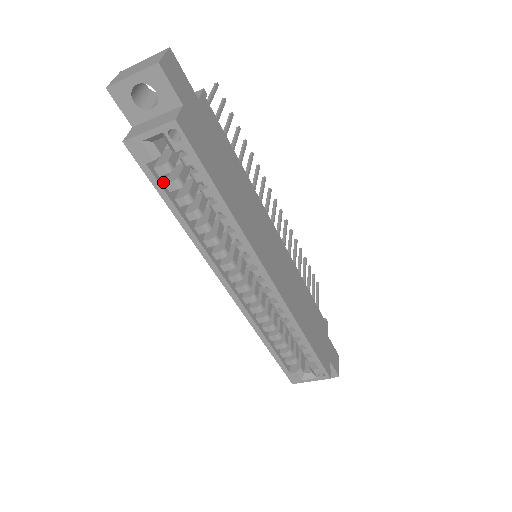
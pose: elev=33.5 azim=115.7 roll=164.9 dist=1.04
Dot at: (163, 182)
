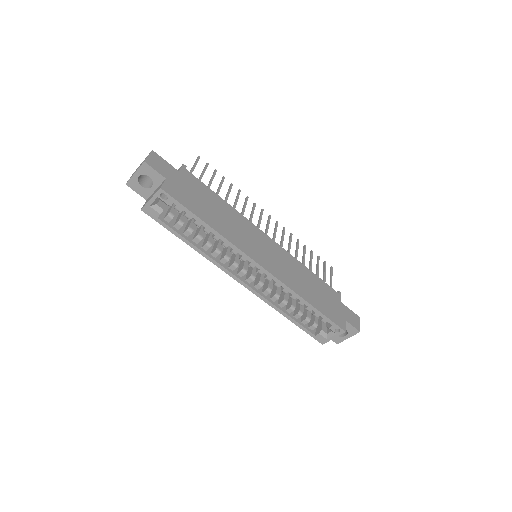
Dot at: (172, 225)
